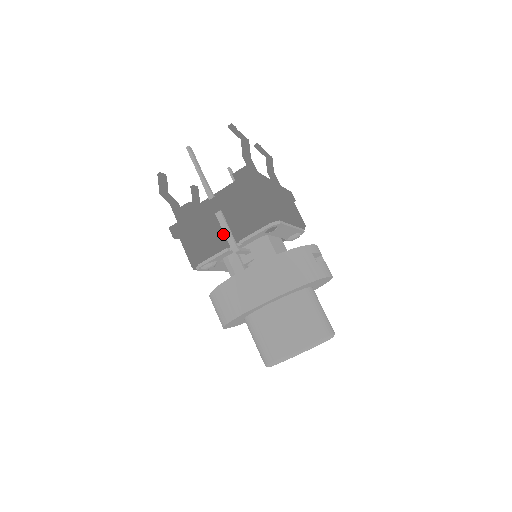
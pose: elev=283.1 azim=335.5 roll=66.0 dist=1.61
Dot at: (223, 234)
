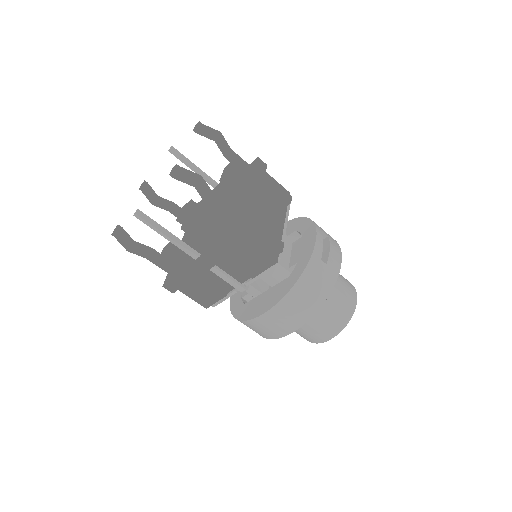
Dot at: (223, 279)
